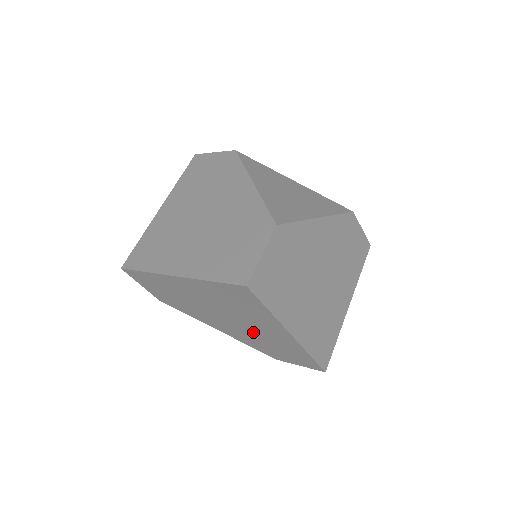
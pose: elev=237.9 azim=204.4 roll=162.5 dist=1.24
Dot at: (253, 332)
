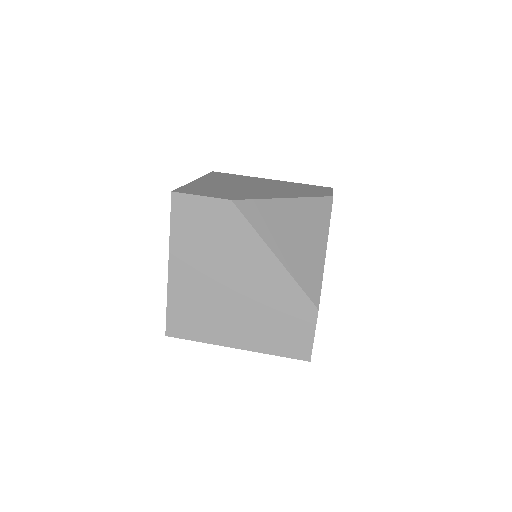
Dot at: occluded
